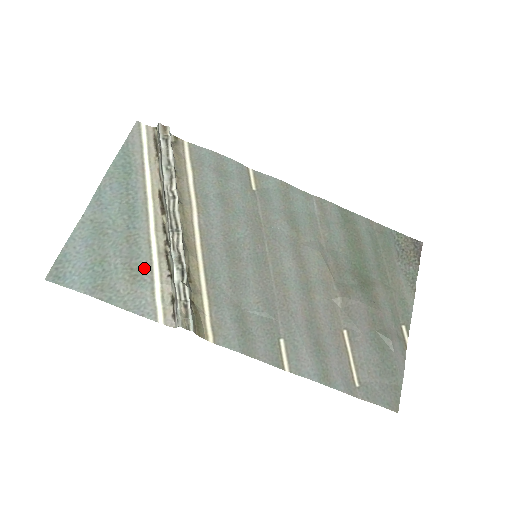
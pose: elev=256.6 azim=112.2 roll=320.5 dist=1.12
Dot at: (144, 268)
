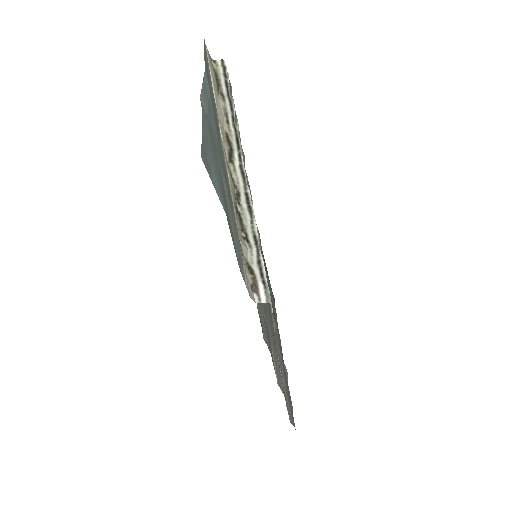
Dot at: (234, 214)
